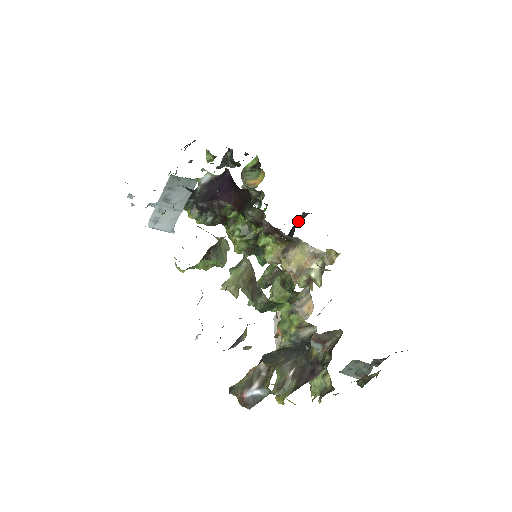
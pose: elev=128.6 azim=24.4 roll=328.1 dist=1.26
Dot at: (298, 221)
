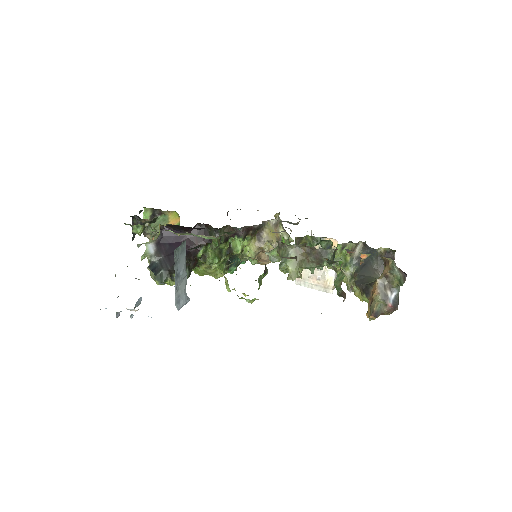
Dot at: occluded
